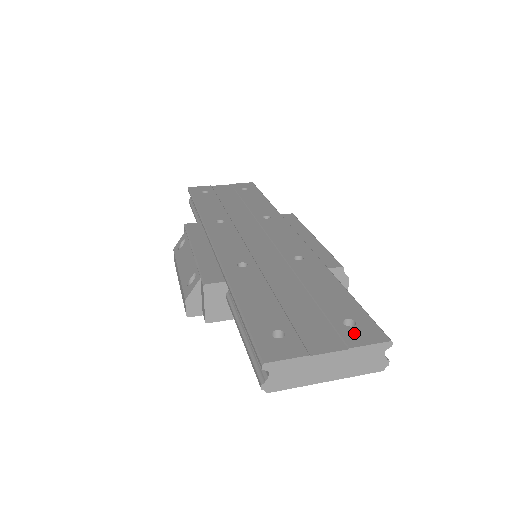
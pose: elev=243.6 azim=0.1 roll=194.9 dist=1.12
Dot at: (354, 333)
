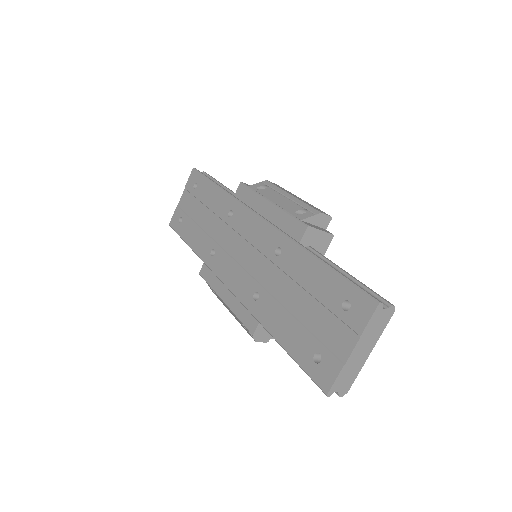
Dot at: (354, 316)
